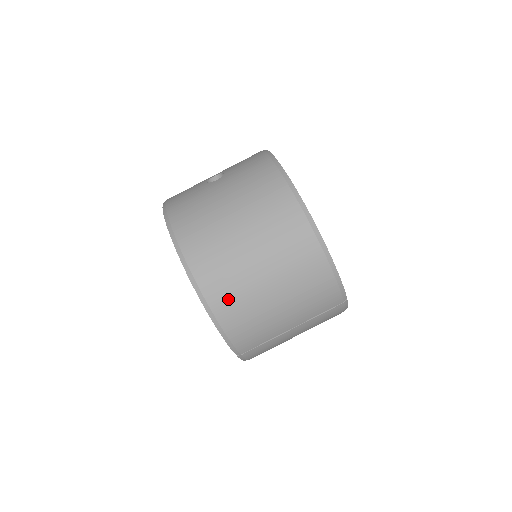
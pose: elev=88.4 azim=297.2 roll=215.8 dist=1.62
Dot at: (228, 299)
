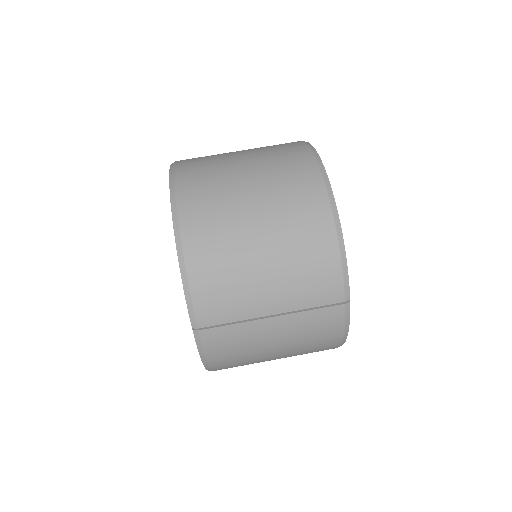
Dot at: (206, 235)
